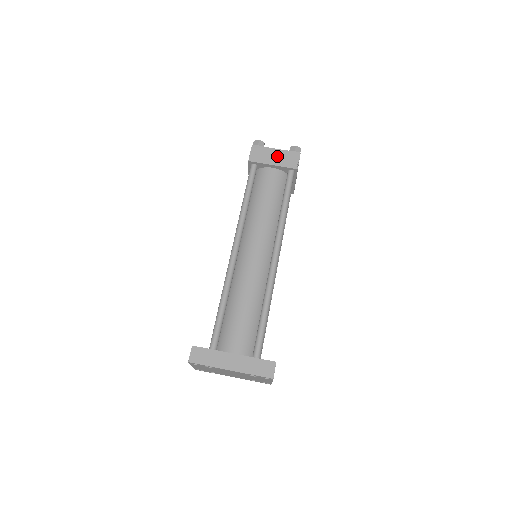
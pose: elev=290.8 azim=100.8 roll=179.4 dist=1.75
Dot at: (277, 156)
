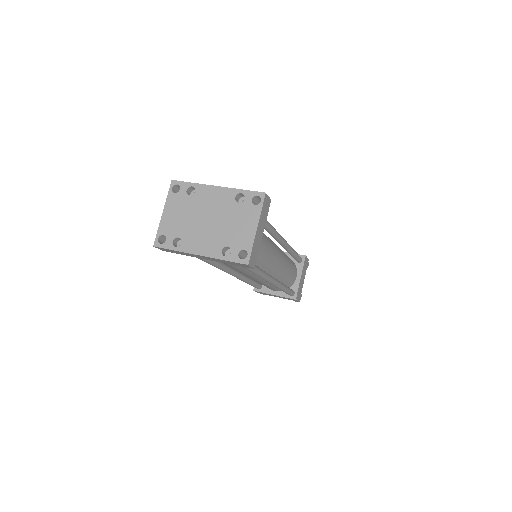
Dot at: occluded
